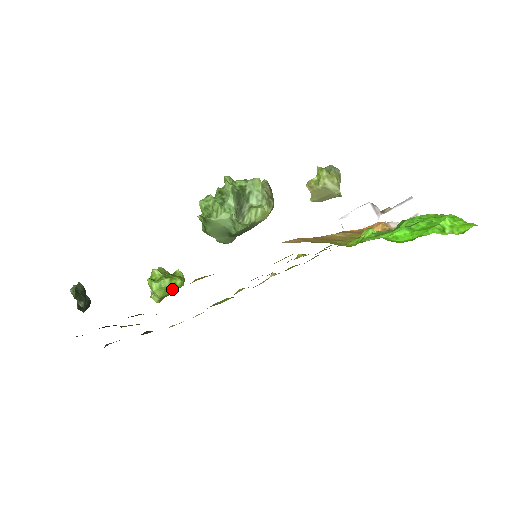
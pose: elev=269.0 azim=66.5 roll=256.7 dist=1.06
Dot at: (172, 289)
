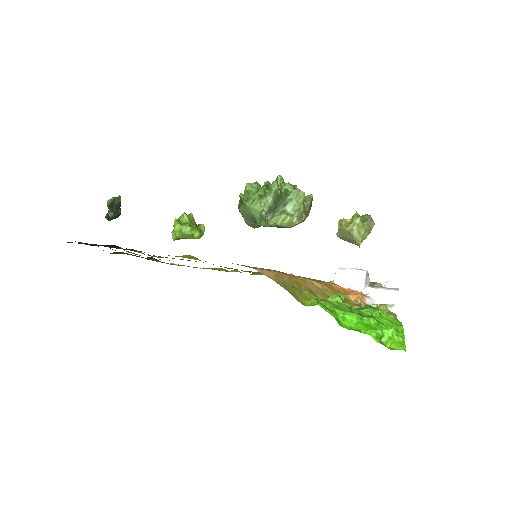
Dot at: (189, 237)
